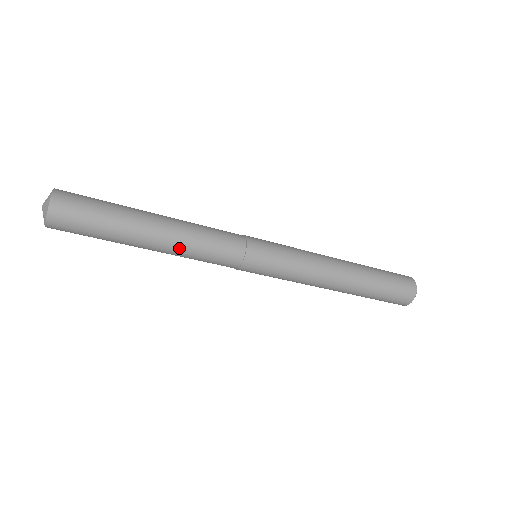
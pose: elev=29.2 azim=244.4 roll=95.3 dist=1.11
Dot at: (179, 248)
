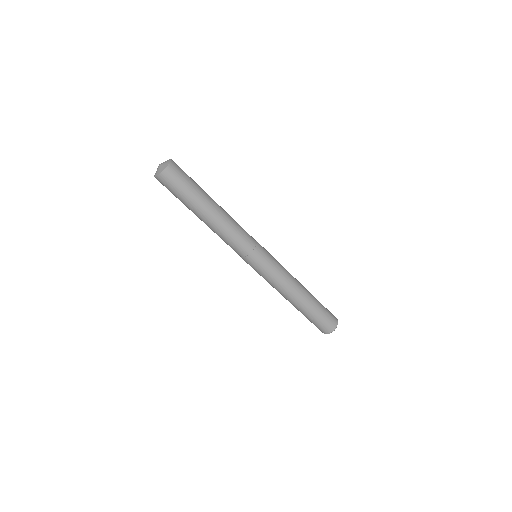
Dot at: (224, 222)
